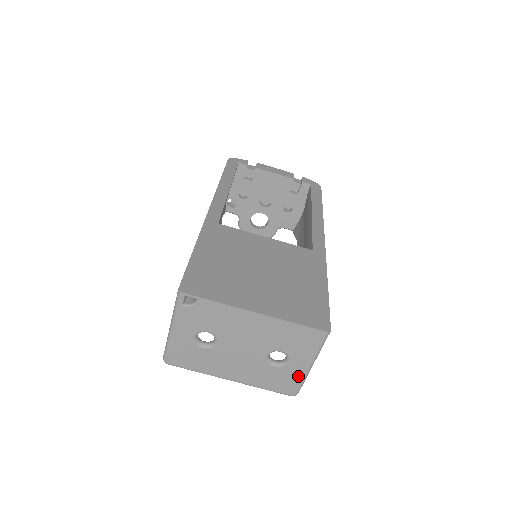
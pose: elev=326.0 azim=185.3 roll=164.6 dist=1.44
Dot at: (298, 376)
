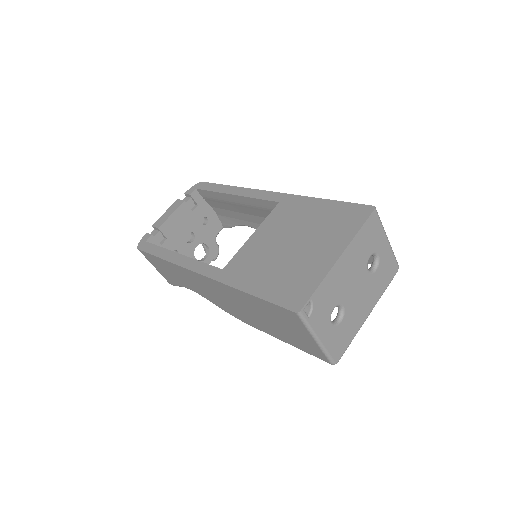
Dot at: (389, 255)
